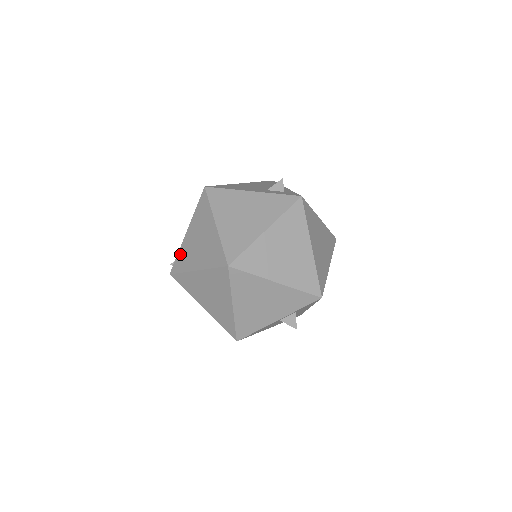
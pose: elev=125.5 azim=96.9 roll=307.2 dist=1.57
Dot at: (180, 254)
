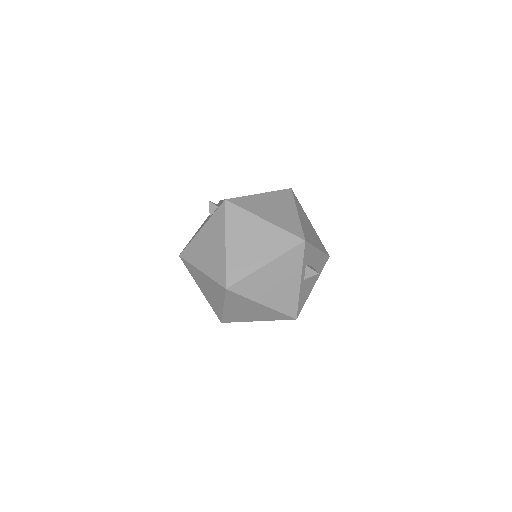
Dot at: (211, 306)
